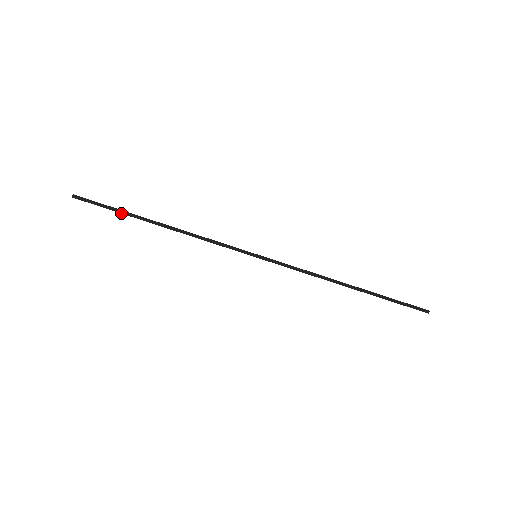
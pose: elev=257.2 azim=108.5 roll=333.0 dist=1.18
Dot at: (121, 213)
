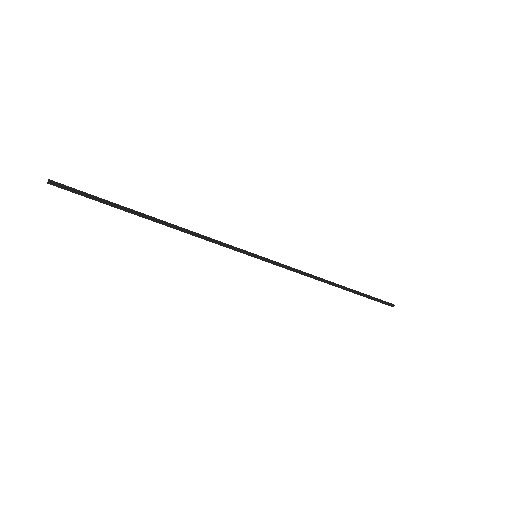
Dot at: (112, 206)
